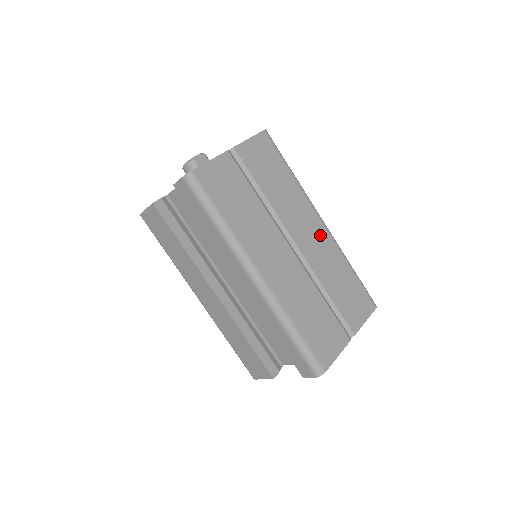
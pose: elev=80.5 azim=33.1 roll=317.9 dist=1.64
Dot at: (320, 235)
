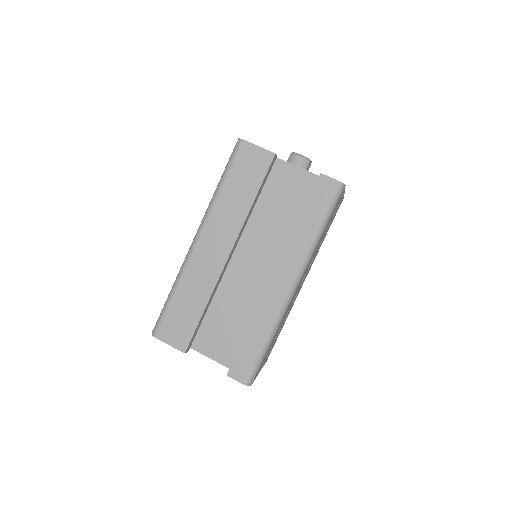
Dot at: occluded
